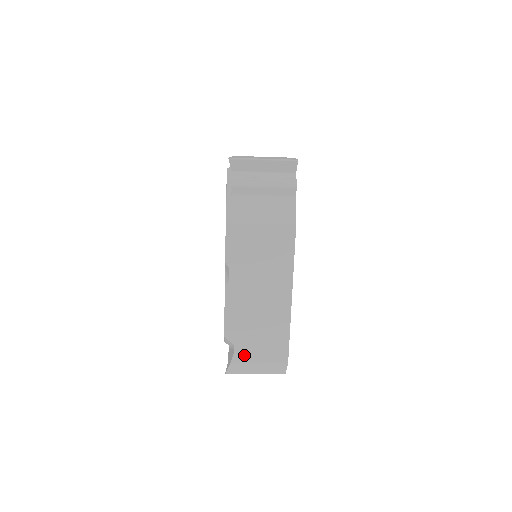
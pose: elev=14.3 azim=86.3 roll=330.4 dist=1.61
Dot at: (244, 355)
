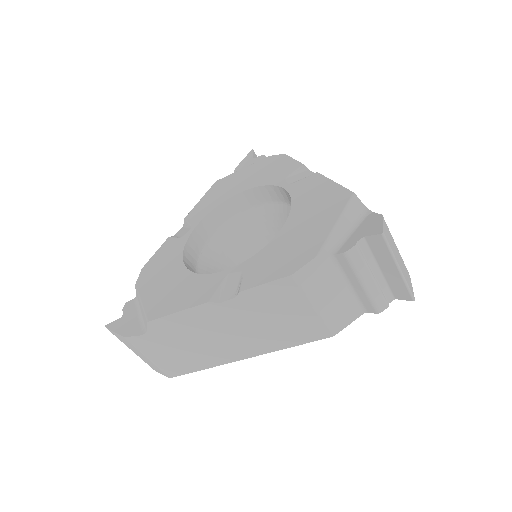
Dot at: occluded
